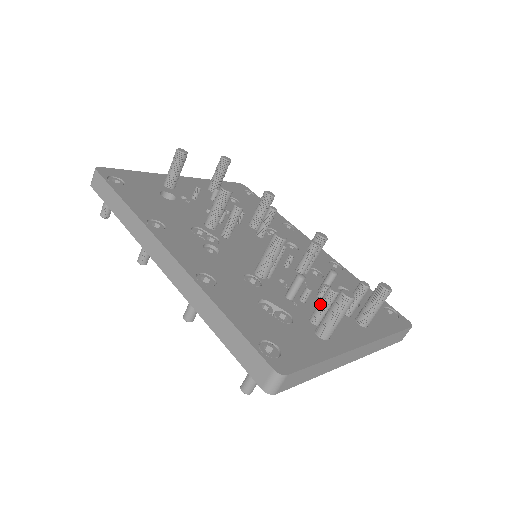
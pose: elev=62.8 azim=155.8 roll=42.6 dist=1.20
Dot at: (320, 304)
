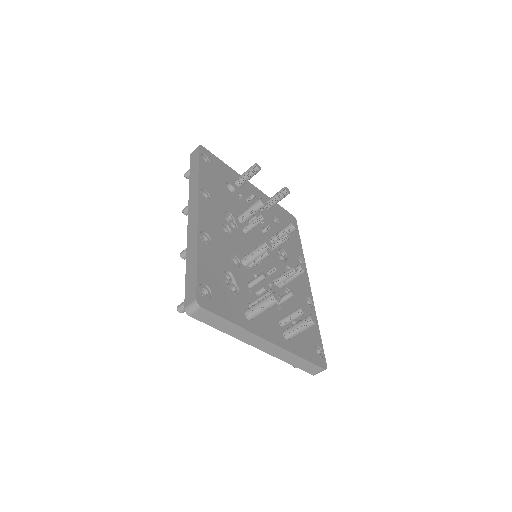
Dot at: (260, 296)
